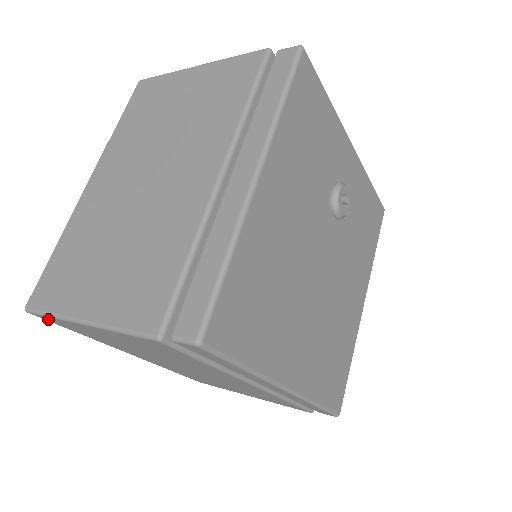
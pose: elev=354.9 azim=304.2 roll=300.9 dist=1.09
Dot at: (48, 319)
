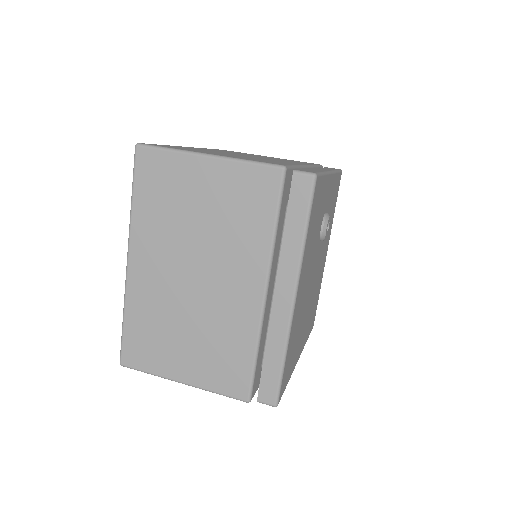
Dot at: occluded
